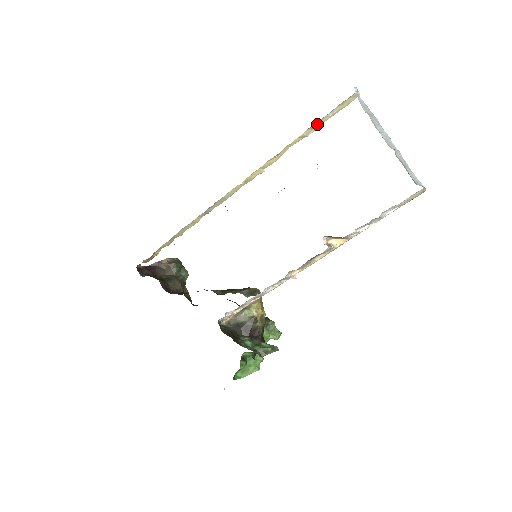
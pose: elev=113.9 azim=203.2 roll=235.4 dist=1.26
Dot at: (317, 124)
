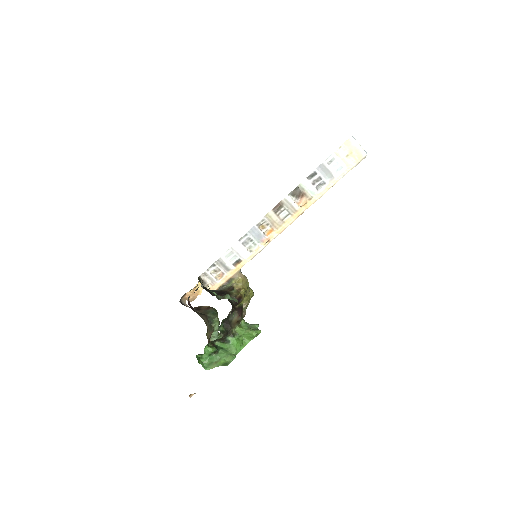
Dot at: occluded
